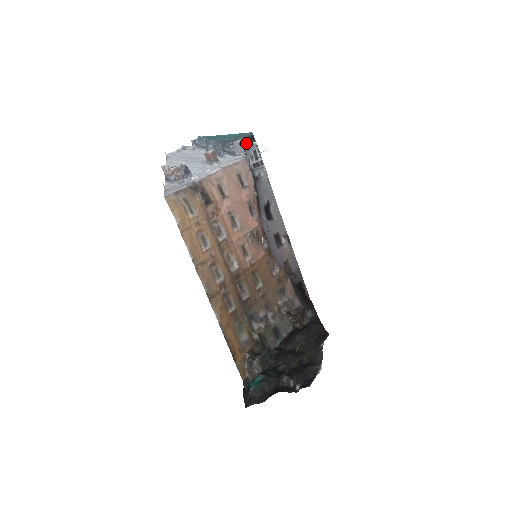
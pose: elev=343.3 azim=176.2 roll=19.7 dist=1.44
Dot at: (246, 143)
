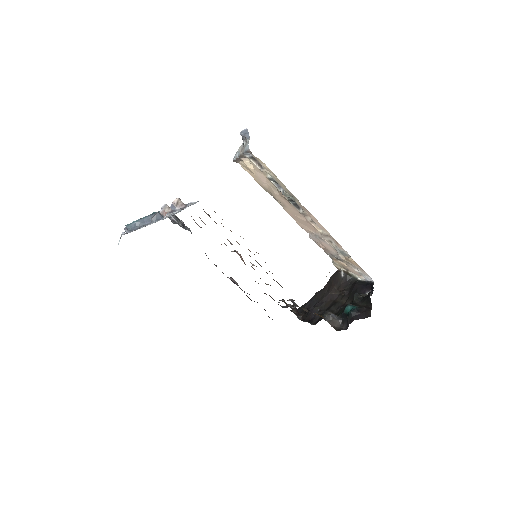
Dot at: occluded
